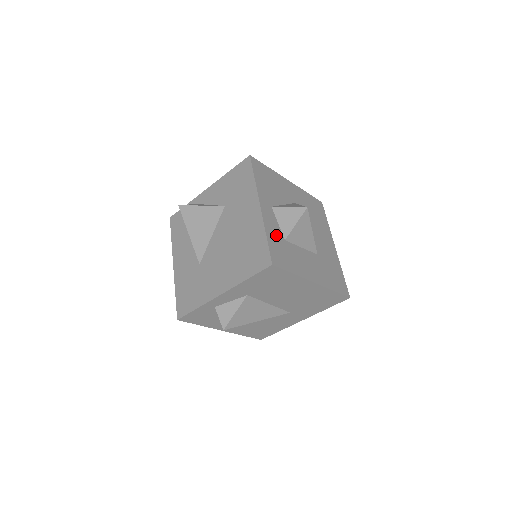
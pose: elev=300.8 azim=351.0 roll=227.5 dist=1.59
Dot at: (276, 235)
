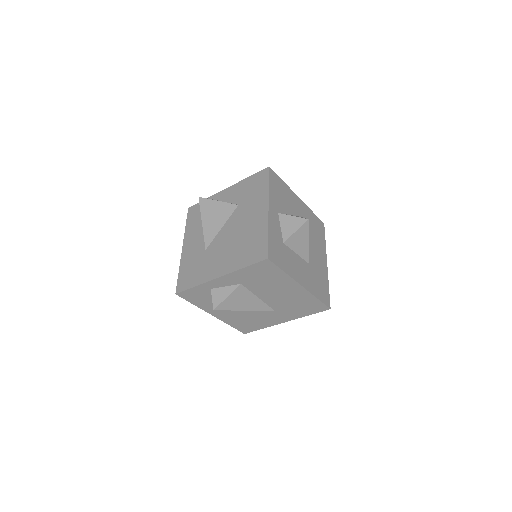
Dot at: (277, 236)
